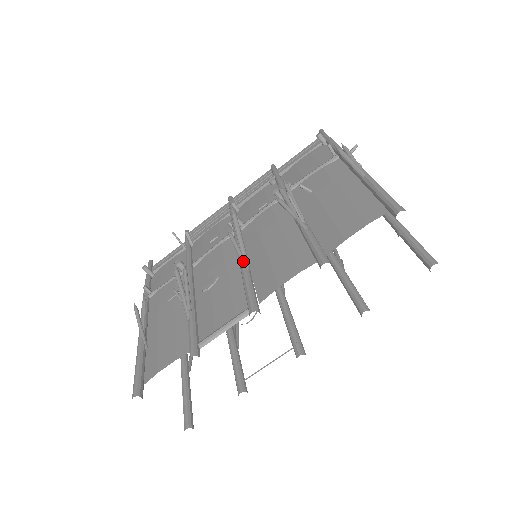
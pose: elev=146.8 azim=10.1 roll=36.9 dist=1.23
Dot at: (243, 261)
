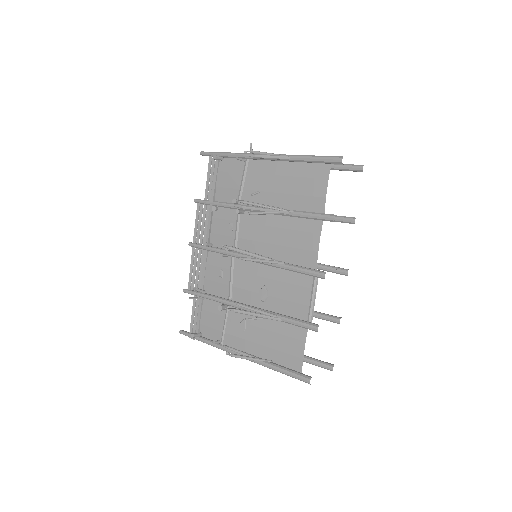
Dot at: (275, 262)
